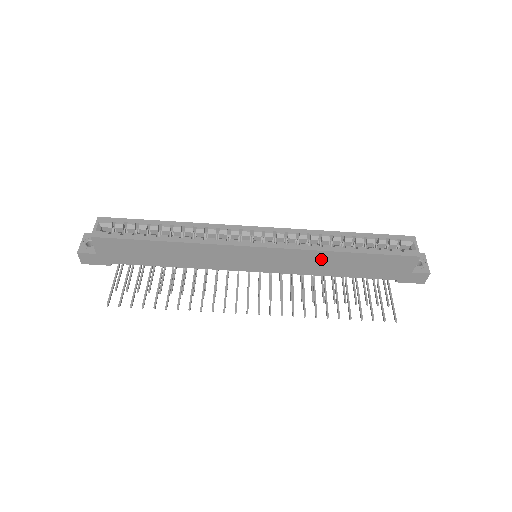
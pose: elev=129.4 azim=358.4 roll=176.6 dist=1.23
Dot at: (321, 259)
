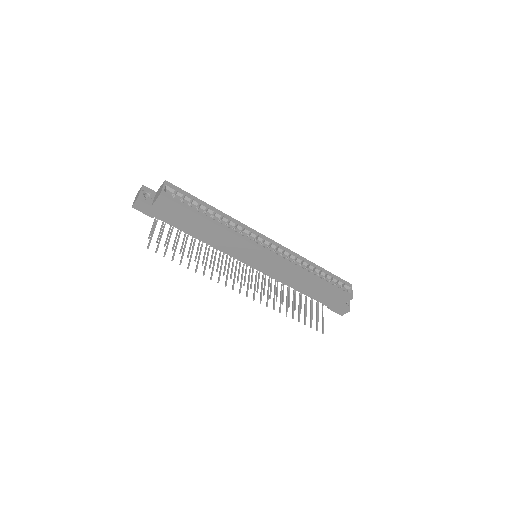
Dot at: (298, 276)
